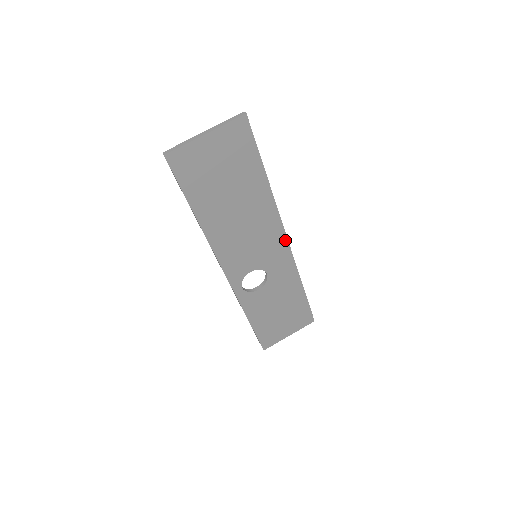
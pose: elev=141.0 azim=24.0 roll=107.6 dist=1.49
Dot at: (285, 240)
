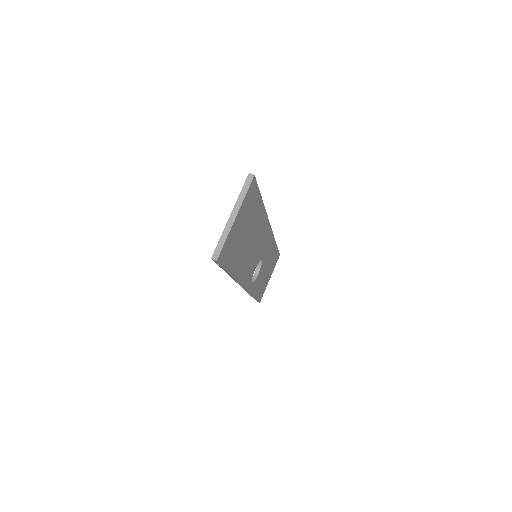
Dot at: (269, 228)
